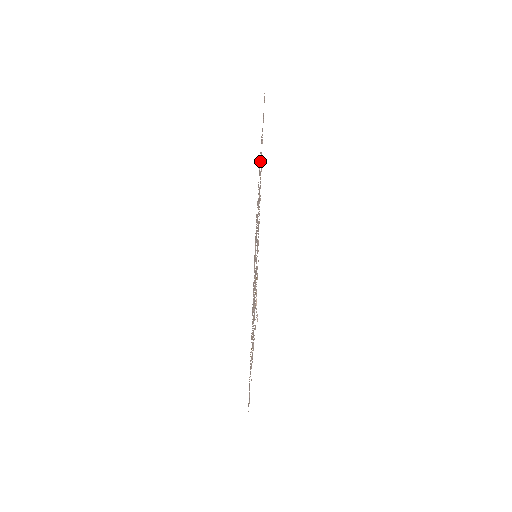
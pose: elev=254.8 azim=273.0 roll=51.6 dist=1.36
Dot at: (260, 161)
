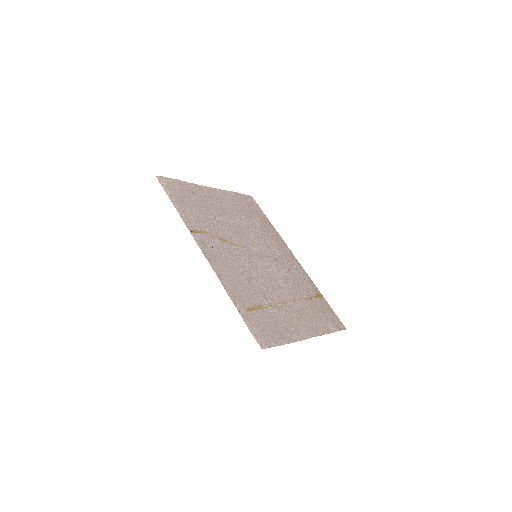
Dot at: (200, 205)
